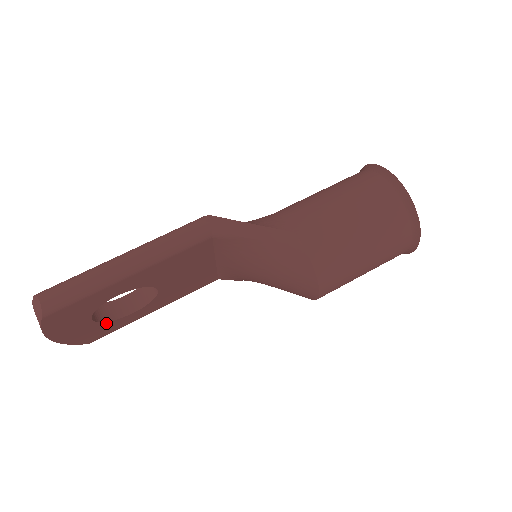
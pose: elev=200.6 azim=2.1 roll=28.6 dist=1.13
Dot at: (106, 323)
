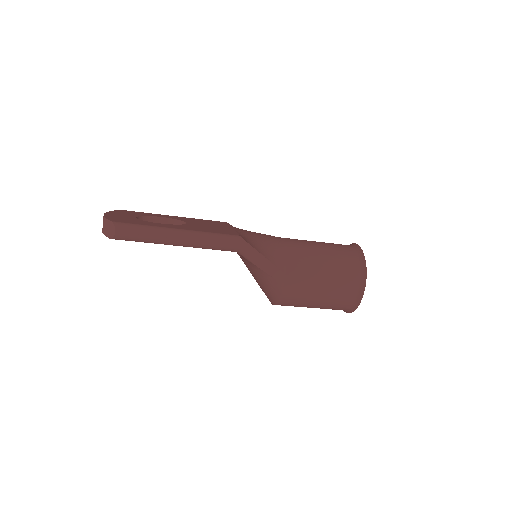
Dot at: occluded
